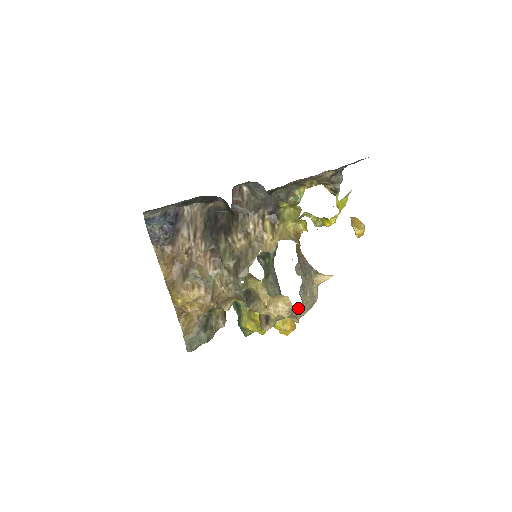
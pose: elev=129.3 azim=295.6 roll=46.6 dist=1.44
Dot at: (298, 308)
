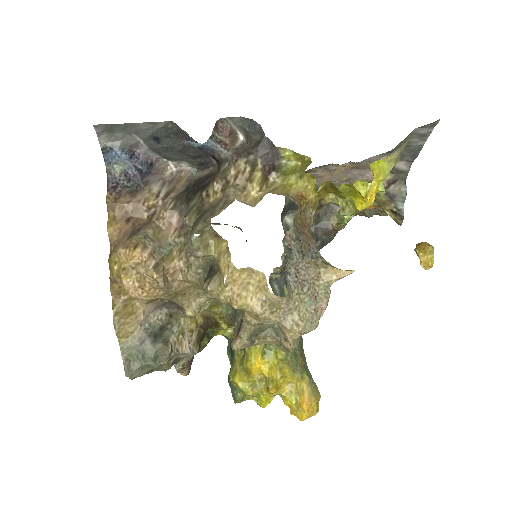
Dot at: (281, 301)
